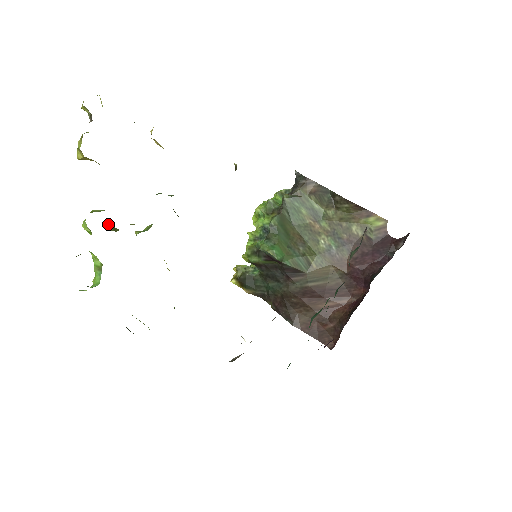
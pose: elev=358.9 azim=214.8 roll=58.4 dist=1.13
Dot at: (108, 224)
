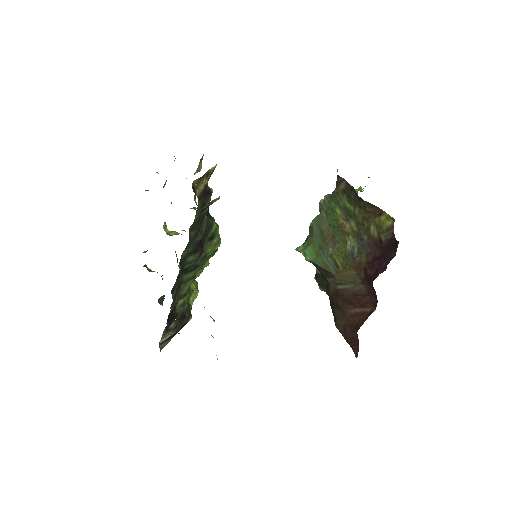
Dot at: (172, 231)
